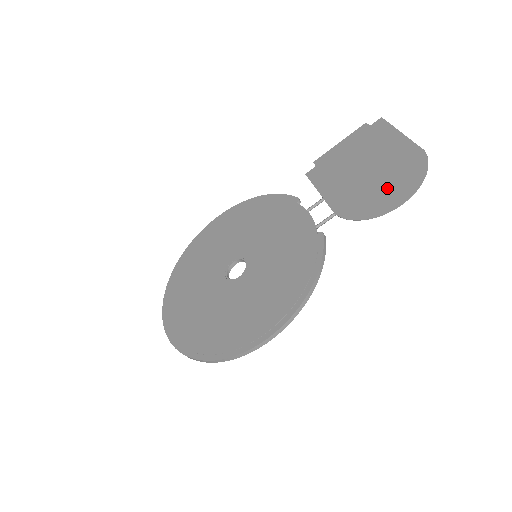
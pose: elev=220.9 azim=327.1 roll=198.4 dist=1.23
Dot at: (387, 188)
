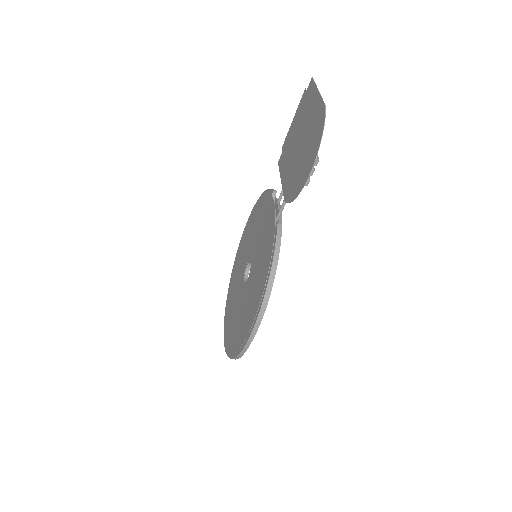
Dot at: (305, 159)
